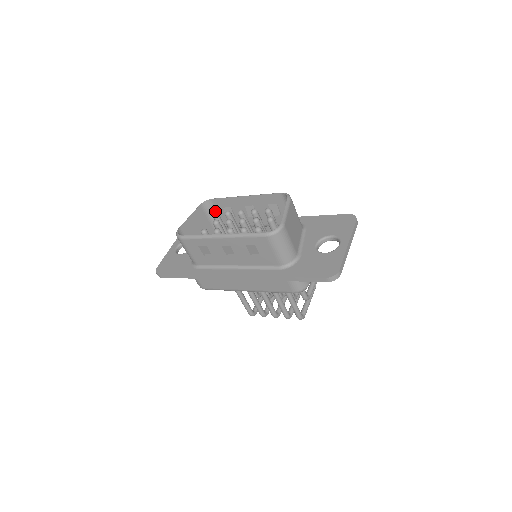
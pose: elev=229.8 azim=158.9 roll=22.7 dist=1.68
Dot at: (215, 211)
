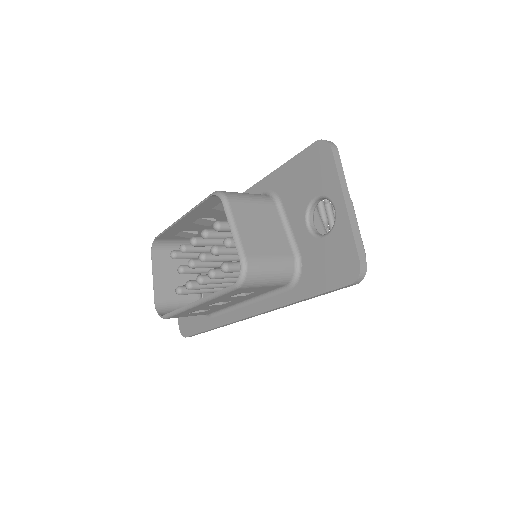
Dot at: (170, 253)
